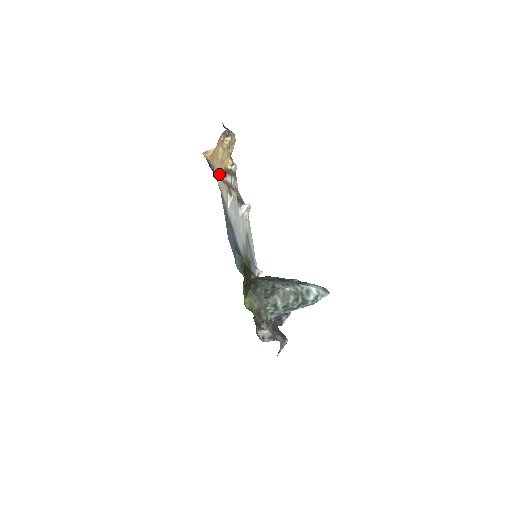
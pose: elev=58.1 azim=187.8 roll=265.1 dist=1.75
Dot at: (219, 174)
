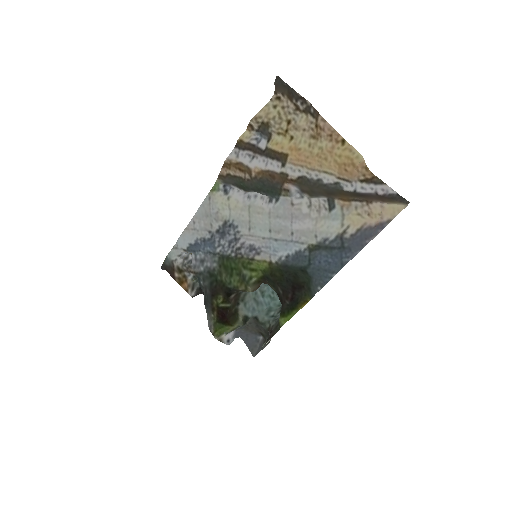
Dot at: (317, 178)
